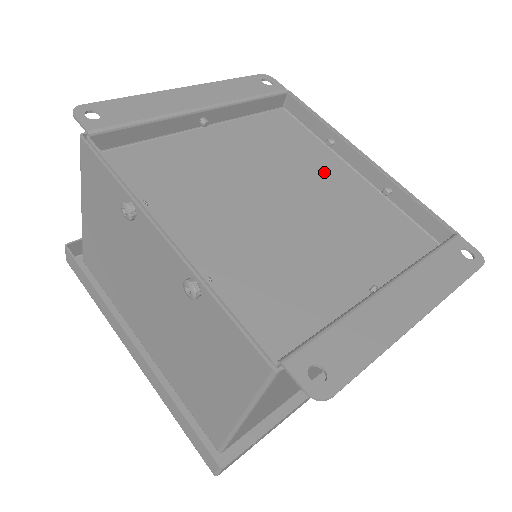
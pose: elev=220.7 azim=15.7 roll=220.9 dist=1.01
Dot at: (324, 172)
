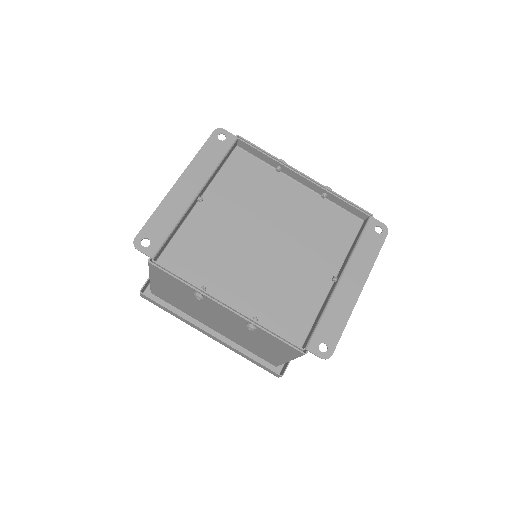
Dot at: (282, 197)
